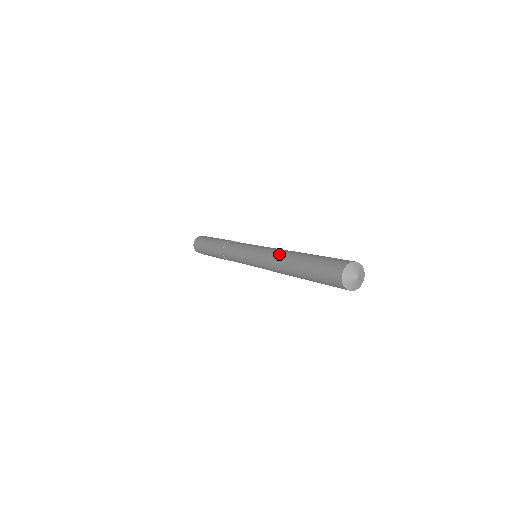
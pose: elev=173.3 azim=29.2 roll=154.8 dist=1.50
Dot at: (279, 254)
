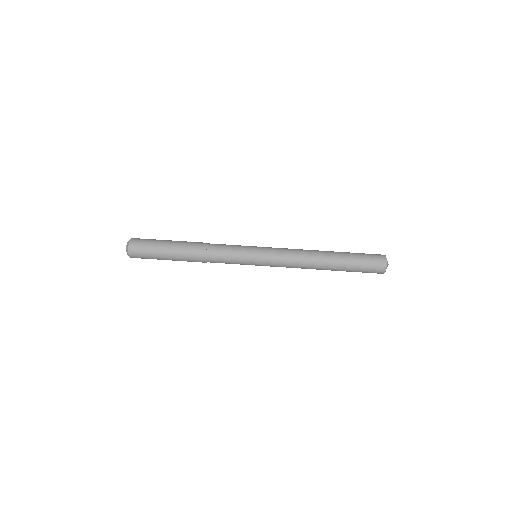
Dot at: (306, 259)
